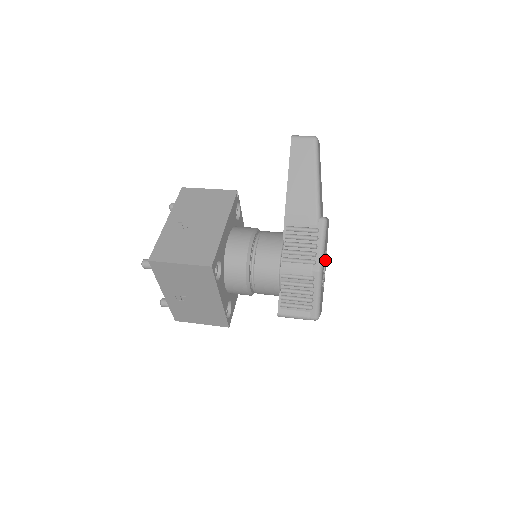
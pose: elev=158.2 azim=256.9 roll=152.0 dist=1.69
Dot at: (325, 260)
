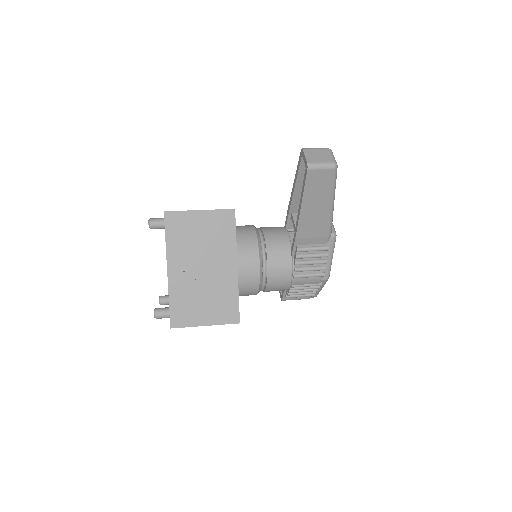
Dot at: occluded
